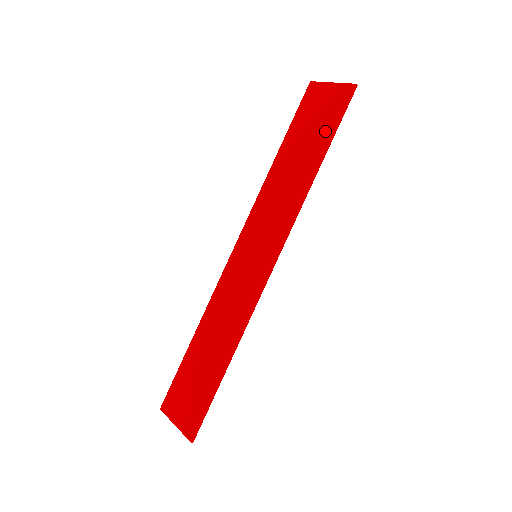
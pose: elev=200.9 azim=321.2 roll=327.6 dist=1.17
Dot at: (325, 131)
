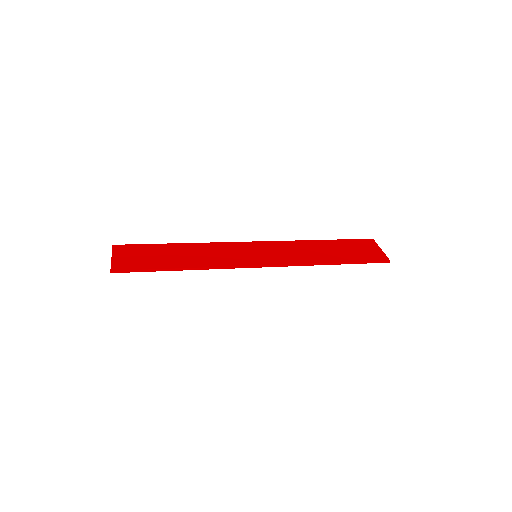
Dot at: (355, 257)
